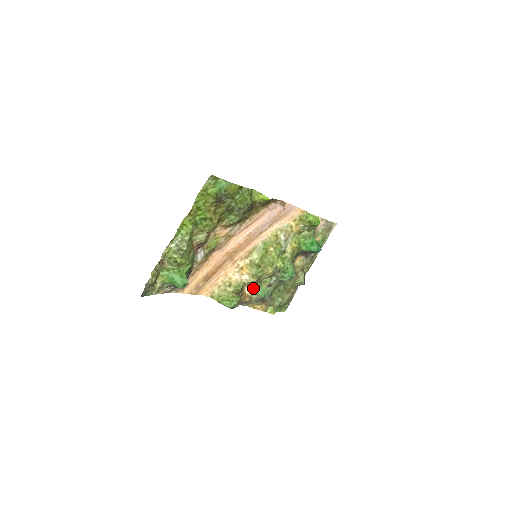
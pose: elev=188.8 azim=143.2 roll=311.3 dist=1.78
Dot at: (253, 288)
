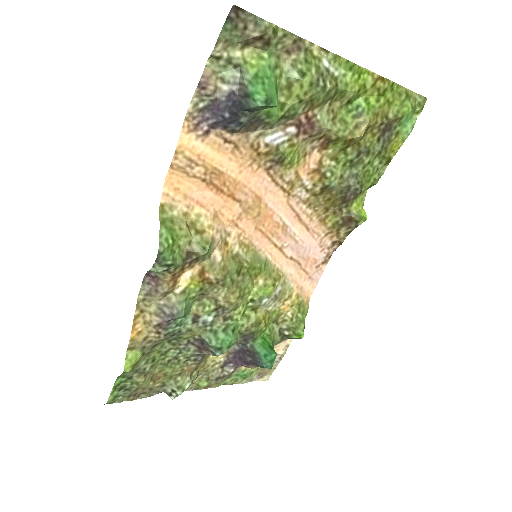
Dot at: (191, 286)
